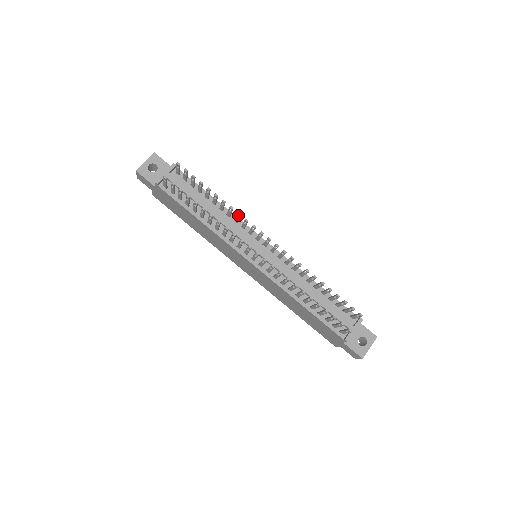
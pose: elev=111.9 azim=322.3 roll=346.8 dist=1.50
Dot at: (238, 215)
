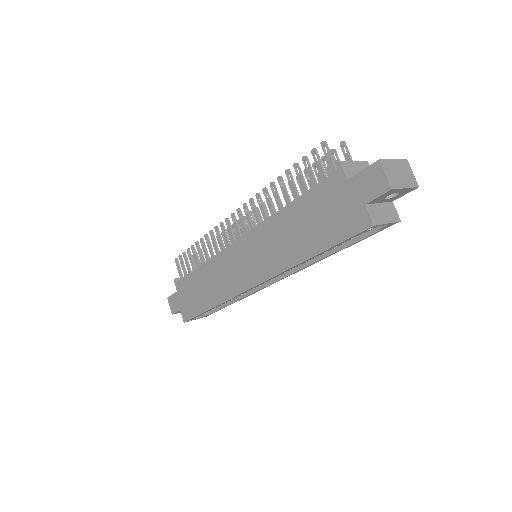
Dot at: (227, 231)
